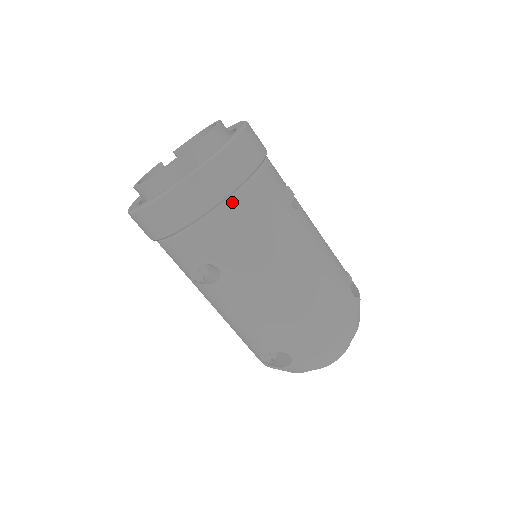
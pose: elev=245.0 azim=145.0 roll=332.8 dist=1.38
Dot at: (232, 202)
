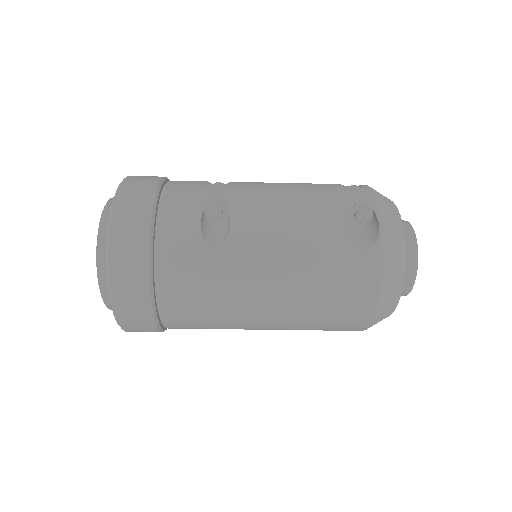
Dot at: (162, 306)
